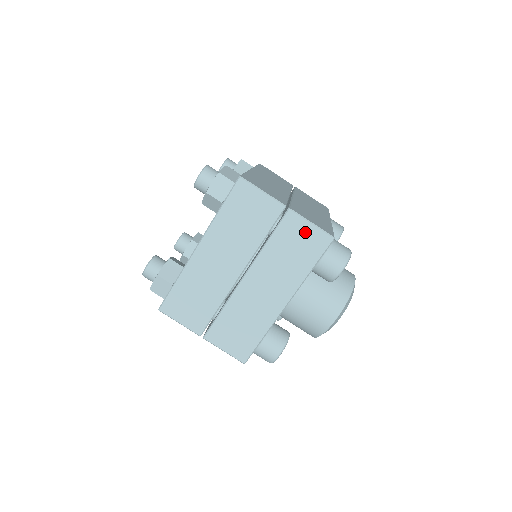
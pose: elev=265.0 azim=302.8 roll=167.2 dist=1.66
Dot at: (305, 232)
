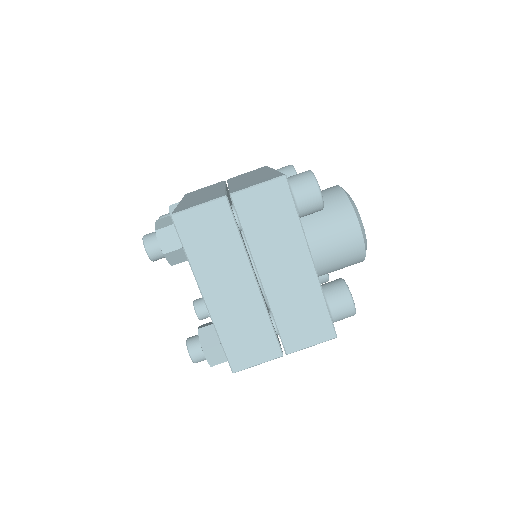
Dot at: (261, 196)
